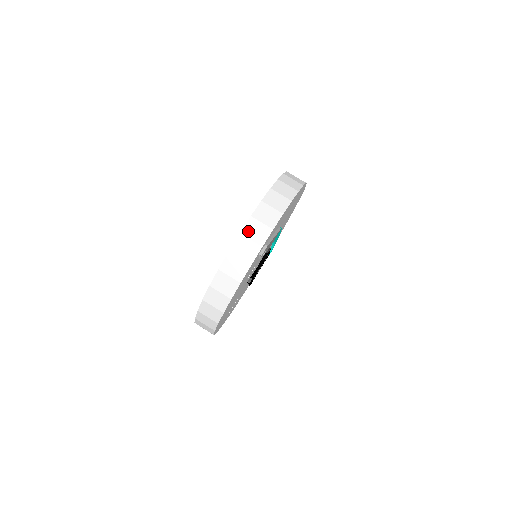
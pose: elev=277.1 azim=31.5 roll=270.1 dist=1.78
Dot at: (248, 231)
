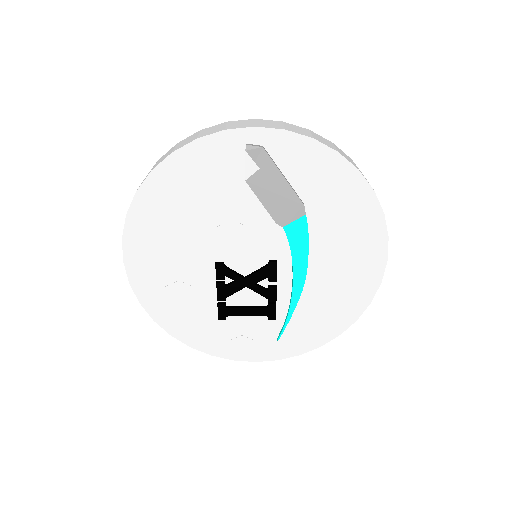
Dot at: (264, 121)
